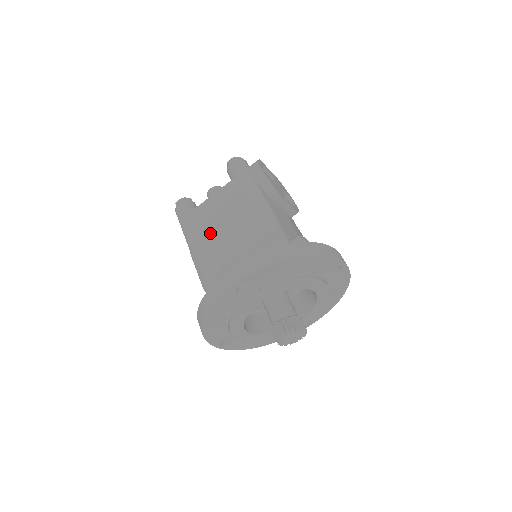
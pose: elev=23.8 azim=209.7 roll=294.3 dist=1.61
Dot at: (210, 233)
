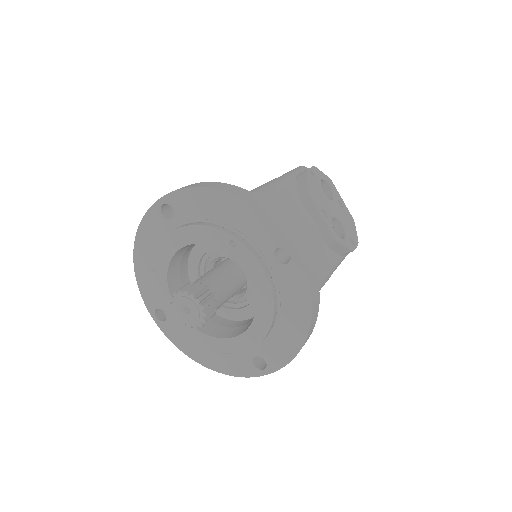
Dot at: occluded
